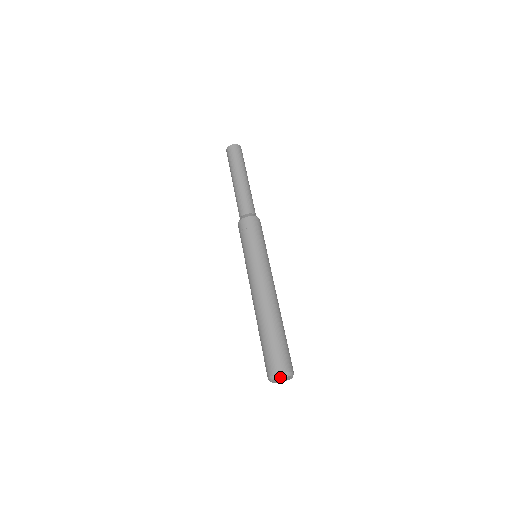
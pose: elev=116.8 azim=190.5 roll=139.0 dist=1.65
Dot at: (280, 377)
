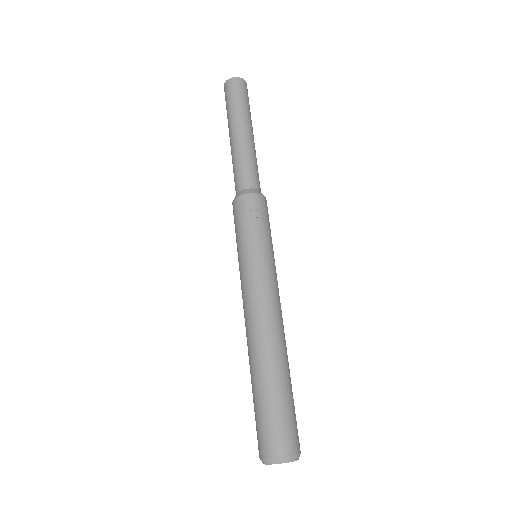
Dot at: (294, 460)
